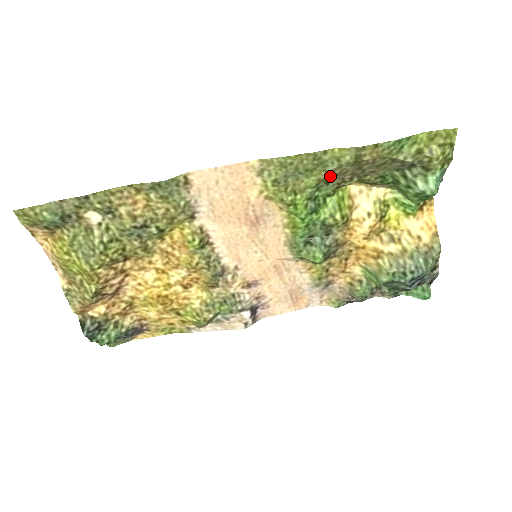
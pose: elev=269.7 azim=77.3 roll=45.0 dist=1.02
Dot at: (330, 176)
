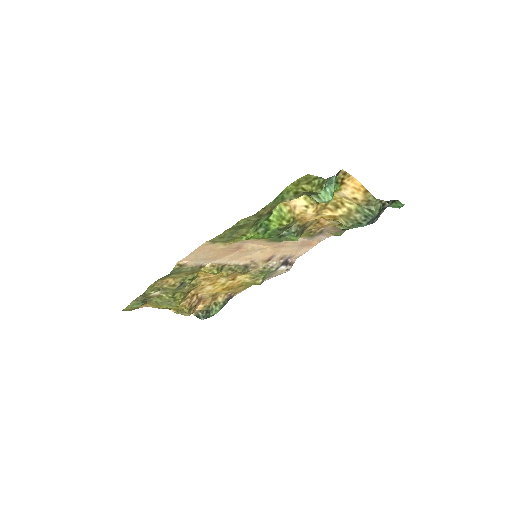
Dot at: (256, 220)
